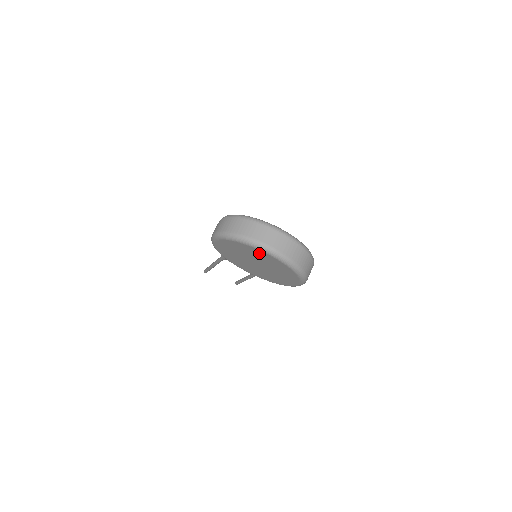
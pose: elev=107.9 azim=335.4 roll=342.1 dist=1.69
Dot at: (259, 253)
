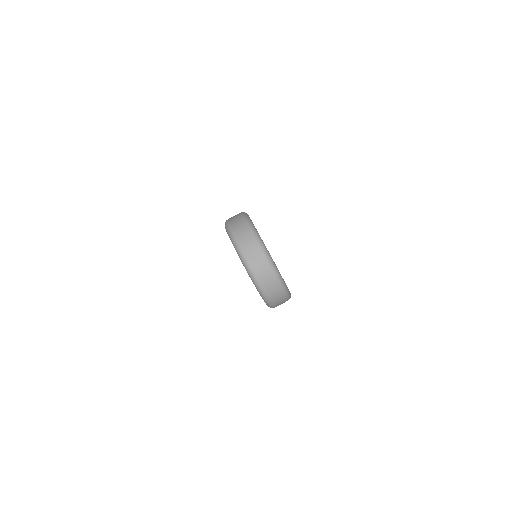
Dot at: occluded
